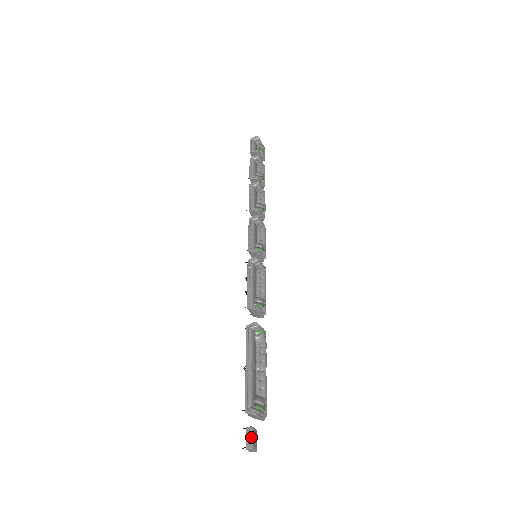
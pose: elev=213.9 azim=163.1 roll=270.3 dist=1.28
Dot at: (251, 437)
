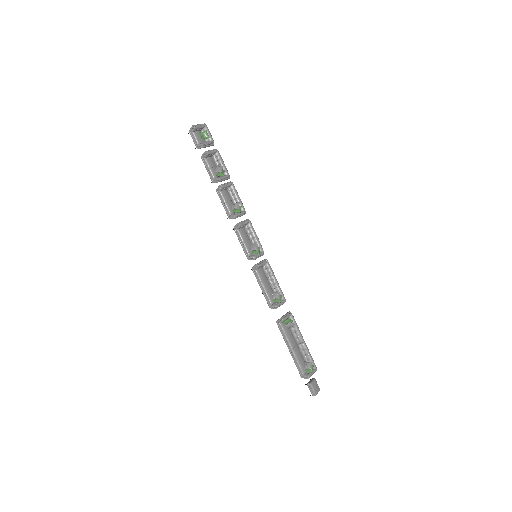
Dot at: (312, 390)
